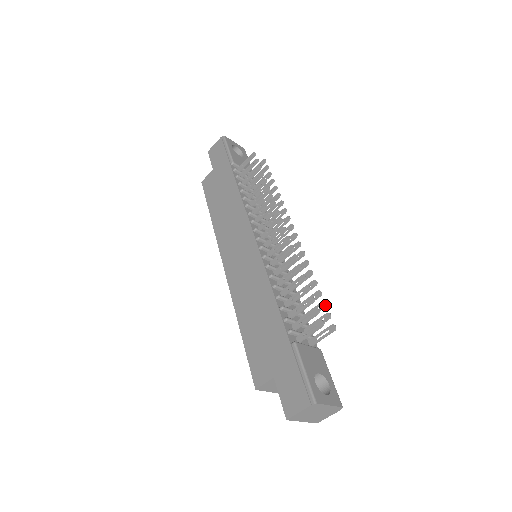
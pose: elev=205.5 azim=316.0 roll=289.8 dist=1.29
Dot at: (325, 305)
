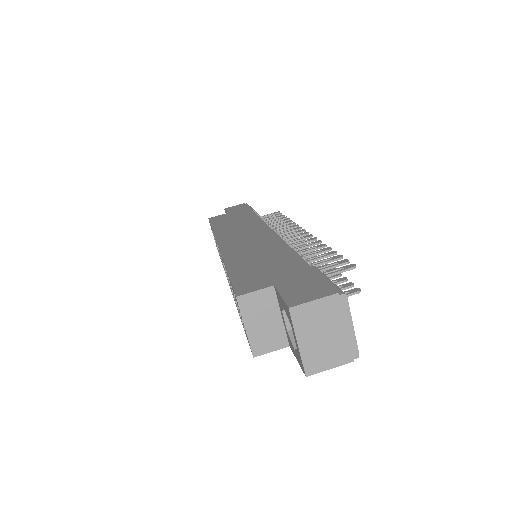
Dot at: (346, 279)
